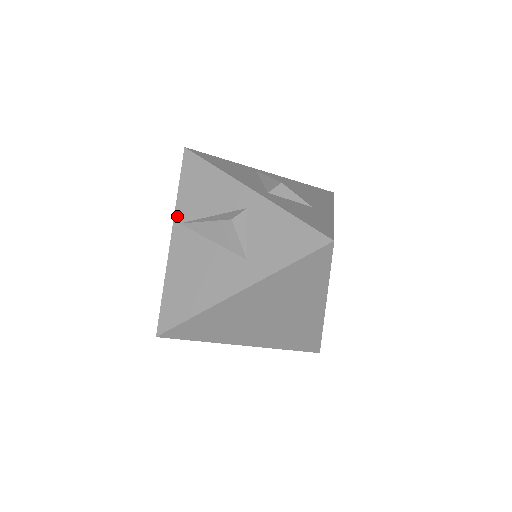
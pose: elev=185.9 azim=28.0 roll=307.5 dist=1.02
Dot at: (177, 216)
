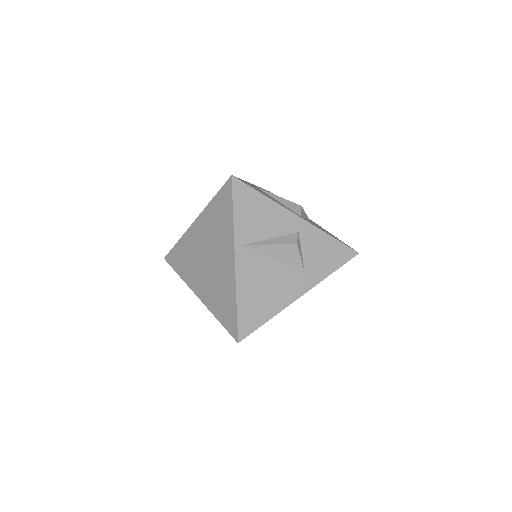
Dot at: (237, 239)
